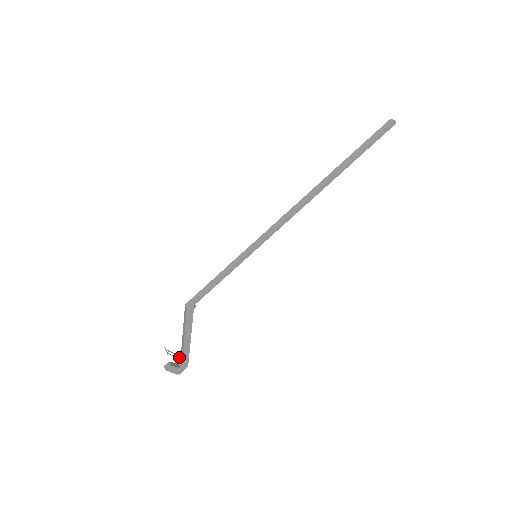
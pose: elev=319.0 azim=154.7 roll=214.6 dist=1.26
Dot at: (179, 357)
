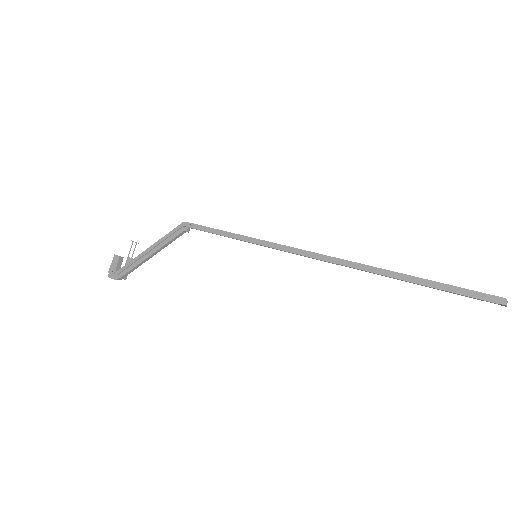
Dot at: (129, 259)
